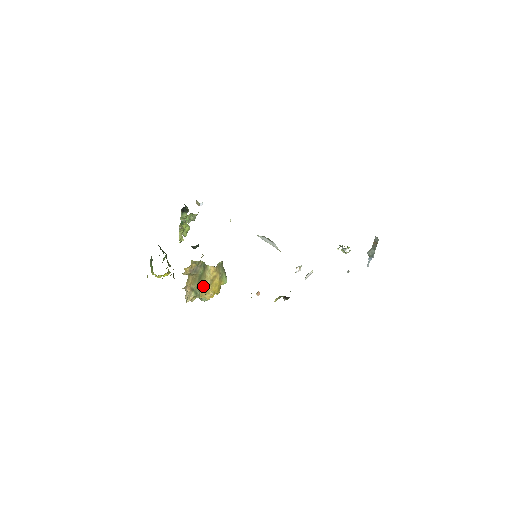
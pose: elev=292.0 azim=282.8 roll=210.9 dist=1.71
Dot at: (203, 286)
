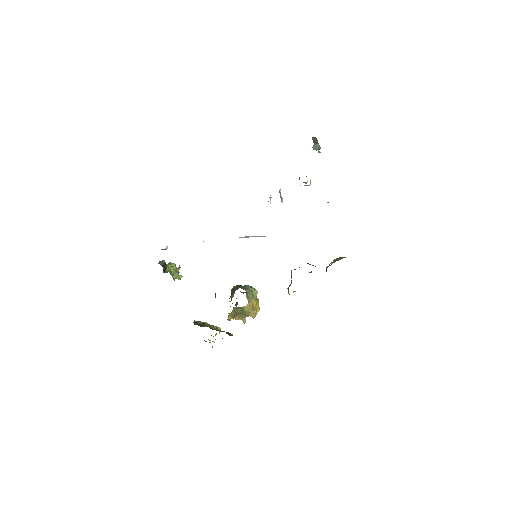
Dot at: (250, 314)
